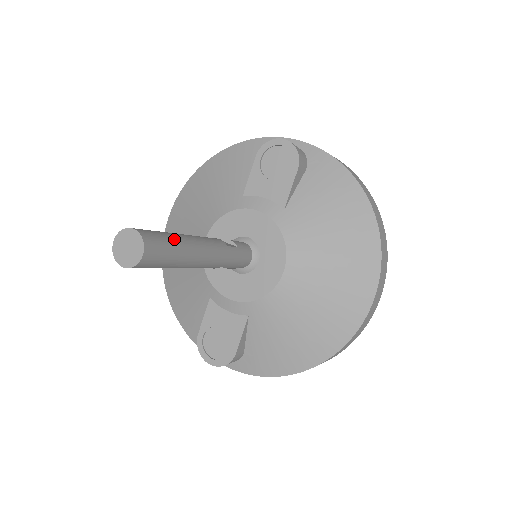
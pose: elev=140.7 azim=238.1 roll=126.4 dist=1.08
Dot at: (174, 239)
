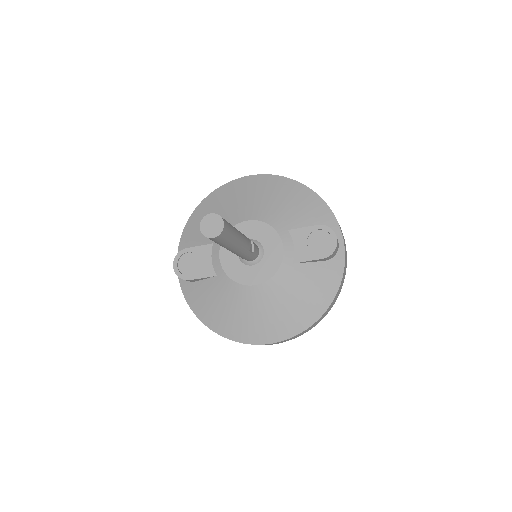
Dot at: (233, 237)
